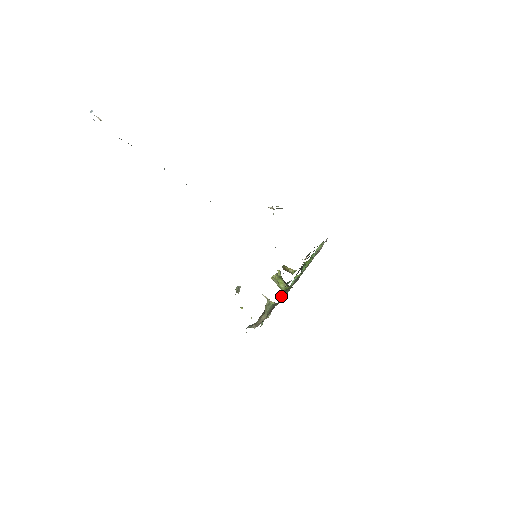
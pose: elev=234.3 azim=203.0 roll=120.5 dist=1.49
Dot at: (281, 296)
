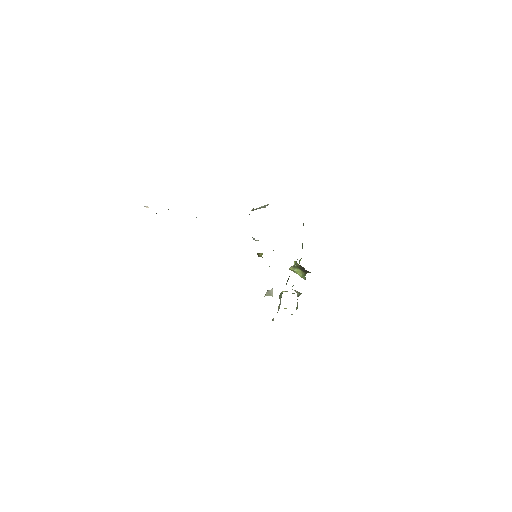
Dot at: (286, 283)
